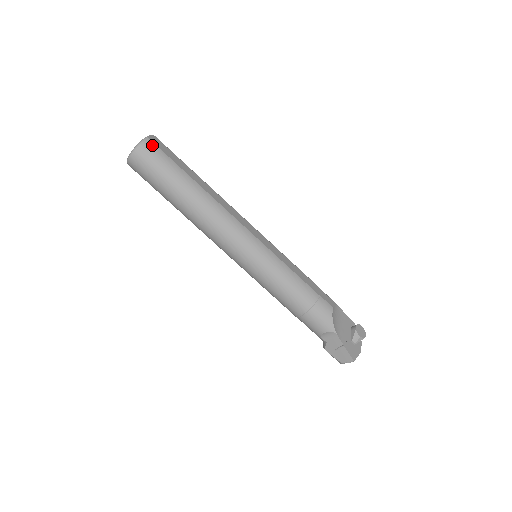
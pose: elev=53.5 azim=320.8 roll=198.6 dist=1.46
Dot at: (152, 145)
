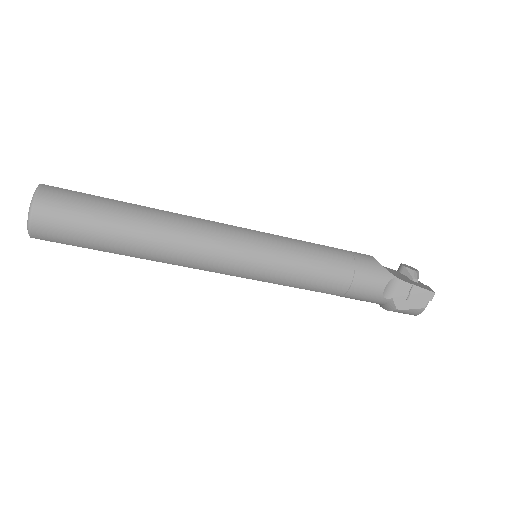
Dot at: (53, 188)
